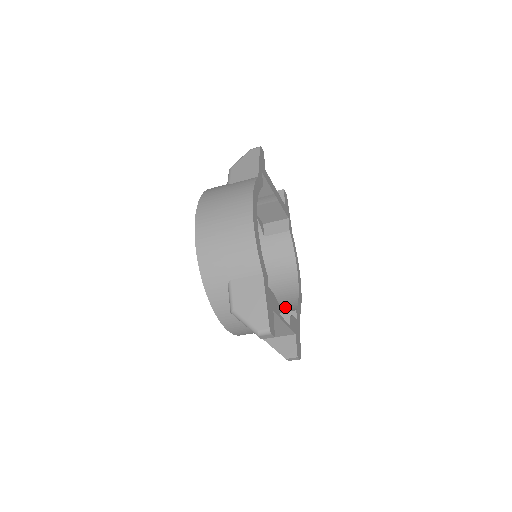
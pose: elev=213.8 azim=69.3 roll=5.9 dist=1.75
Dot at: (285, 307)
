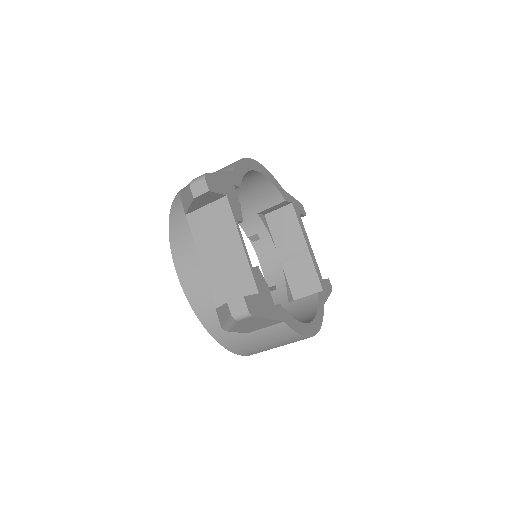
Dot at: occluded
